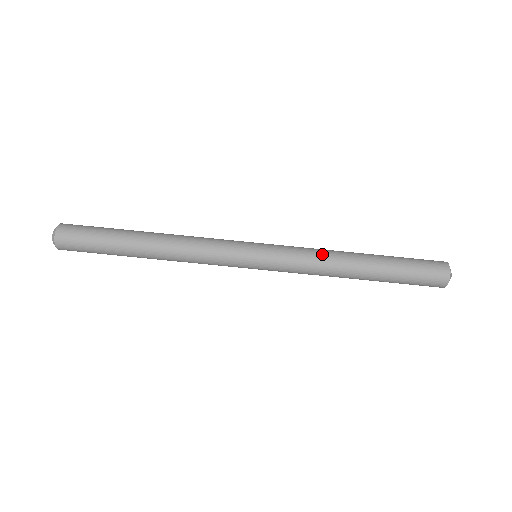
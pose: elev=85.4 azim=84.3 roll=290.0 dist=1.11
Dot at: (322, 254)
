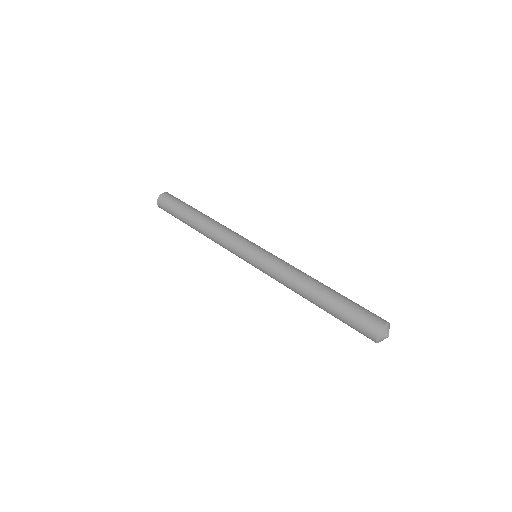
Dot at: occluded
